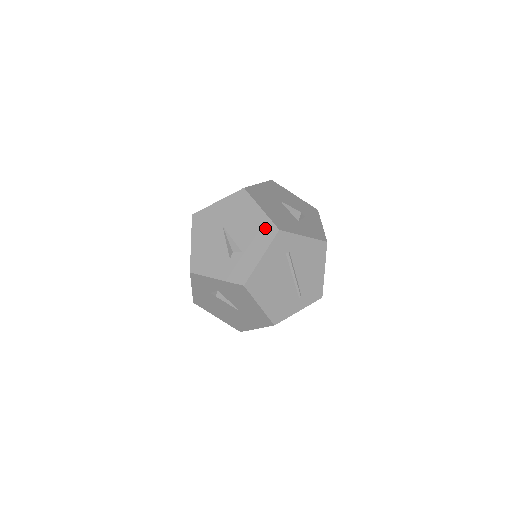
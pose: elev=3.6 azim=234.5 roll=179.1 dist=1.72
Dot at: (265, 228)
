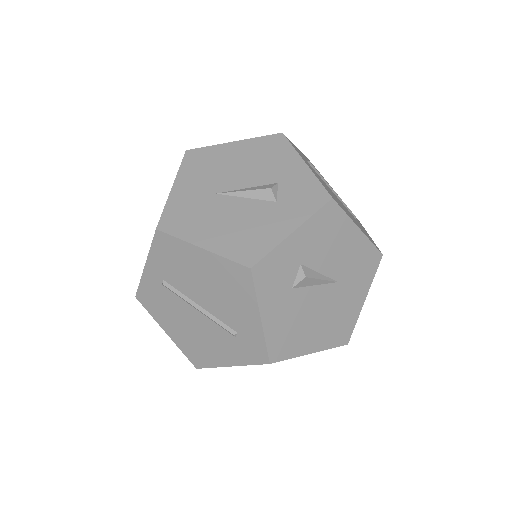
Dot at: (266, 146)
